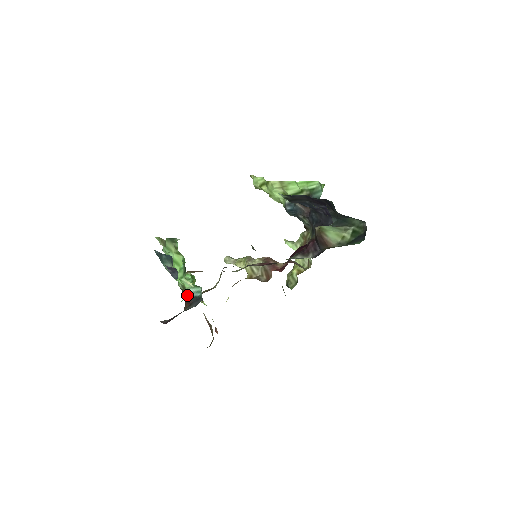
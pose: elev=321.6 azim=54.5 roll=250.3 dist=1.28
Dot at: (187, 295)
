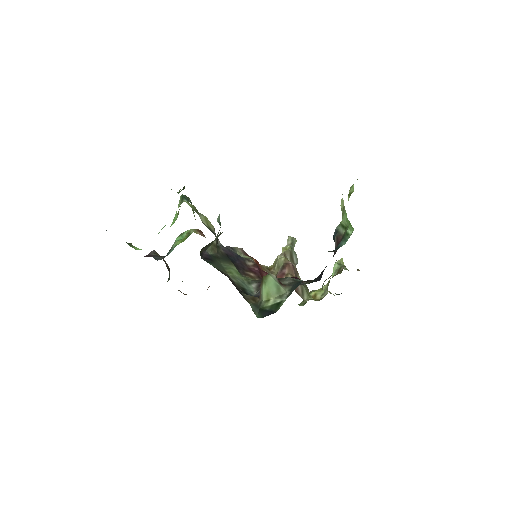
Dot at: occluded
